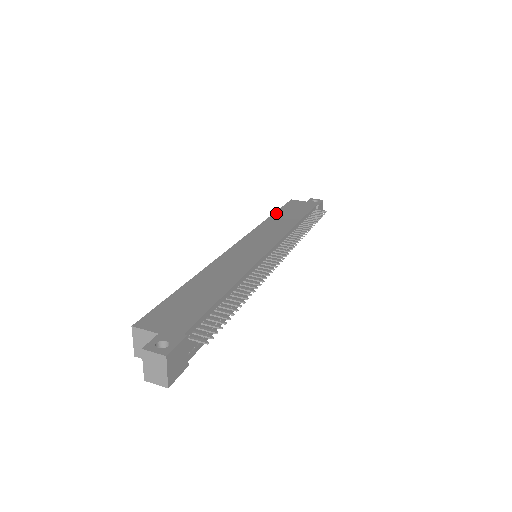
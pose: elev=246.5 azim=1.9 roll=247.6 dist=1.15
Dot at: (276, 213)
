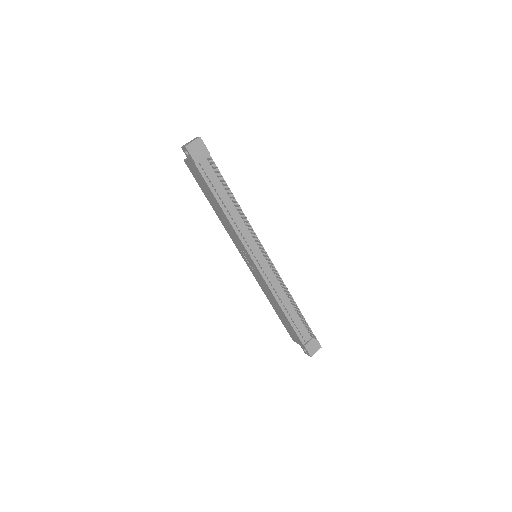
Dot at: occluded
